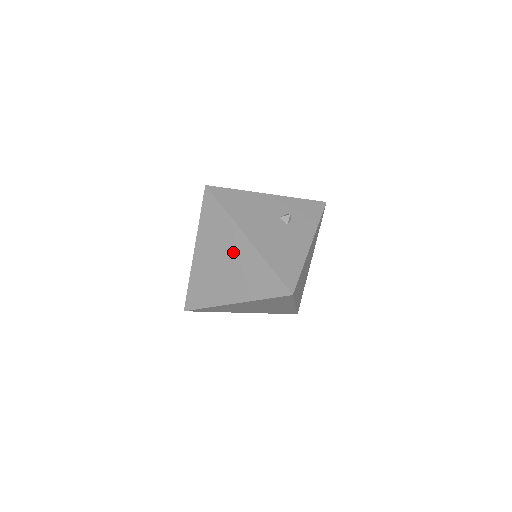
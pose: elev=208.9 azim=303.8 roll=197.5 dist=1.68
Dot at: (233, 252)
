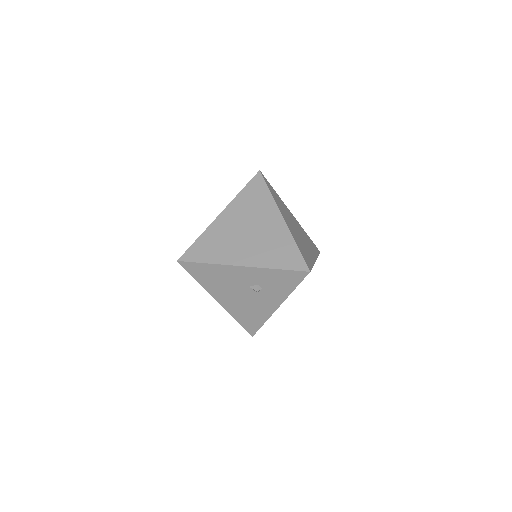
Dot at: occluded
